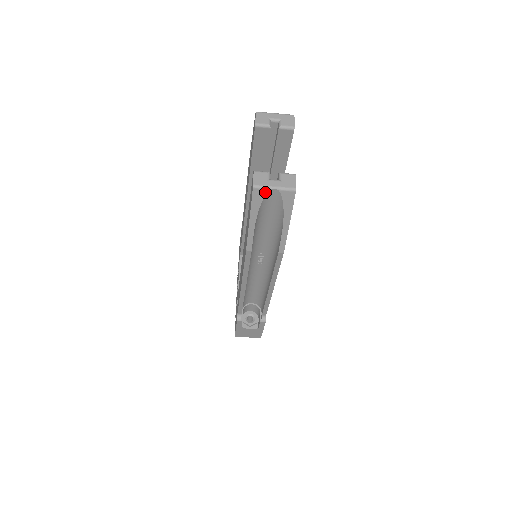
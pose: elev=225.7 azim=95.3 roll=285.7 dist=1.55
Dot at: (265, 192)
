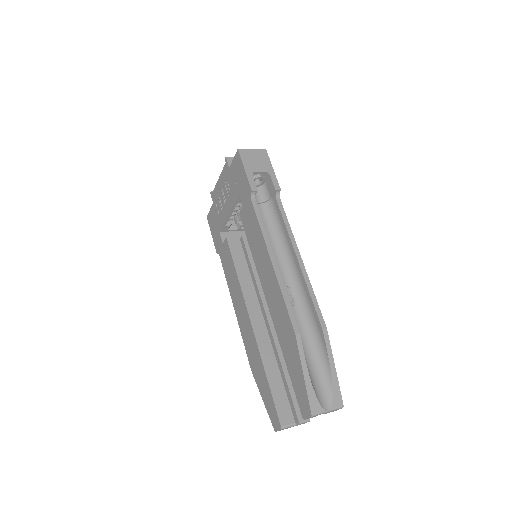
Dot at: occluded
